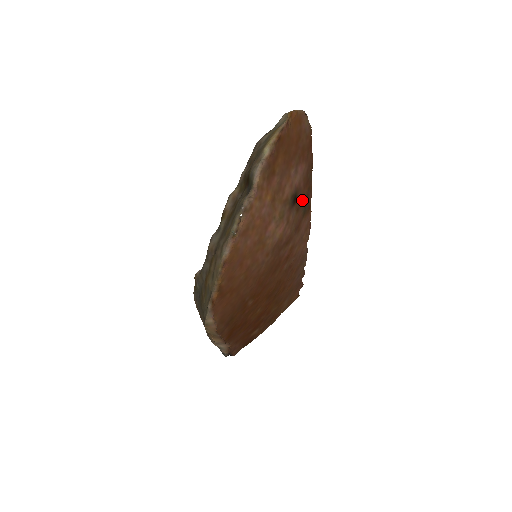
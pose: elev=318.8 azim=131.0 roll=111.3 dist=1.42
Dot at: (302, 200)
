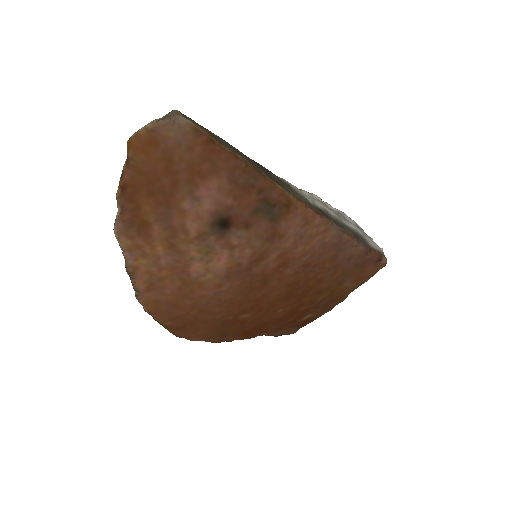
Dot at: (251, 211)
